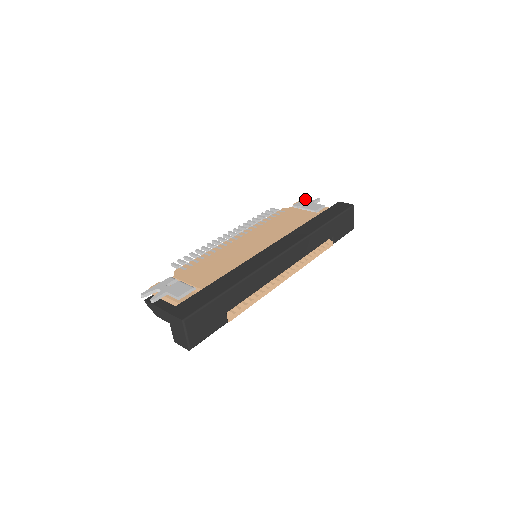
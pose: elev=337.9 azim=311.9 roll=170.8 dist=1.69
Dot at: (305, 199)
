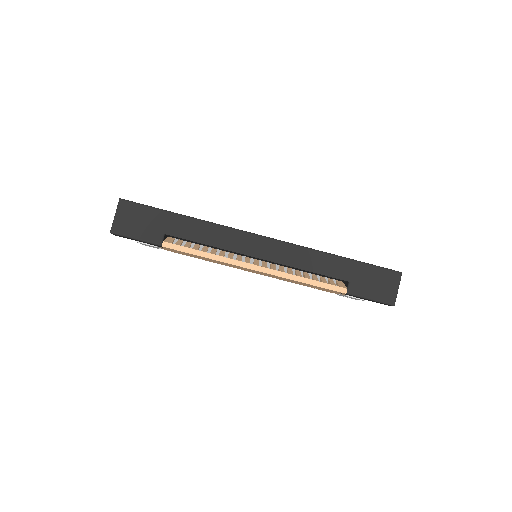
Dot at: occluded
